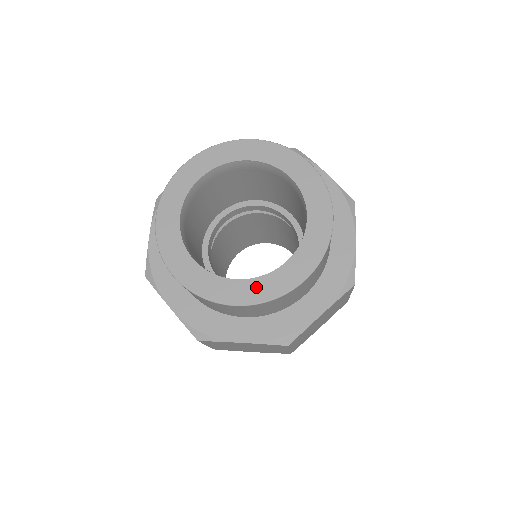
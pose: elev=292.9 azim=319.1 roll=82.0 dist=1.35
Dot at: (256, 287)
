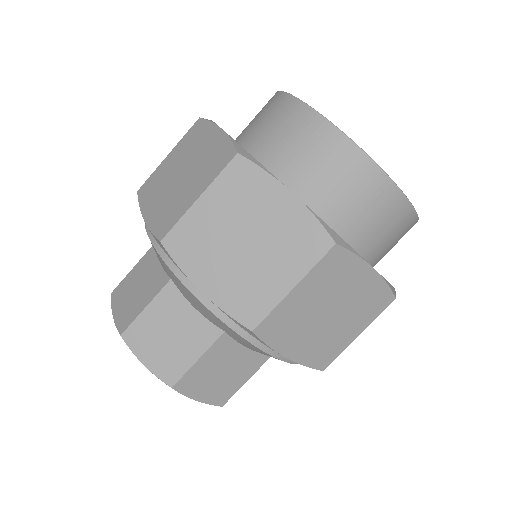
Dot at: occluded
